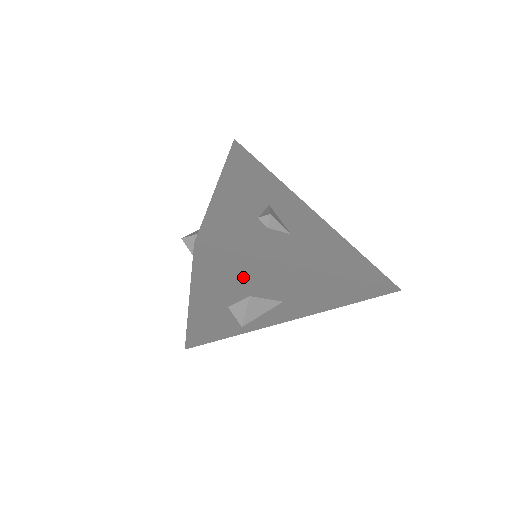
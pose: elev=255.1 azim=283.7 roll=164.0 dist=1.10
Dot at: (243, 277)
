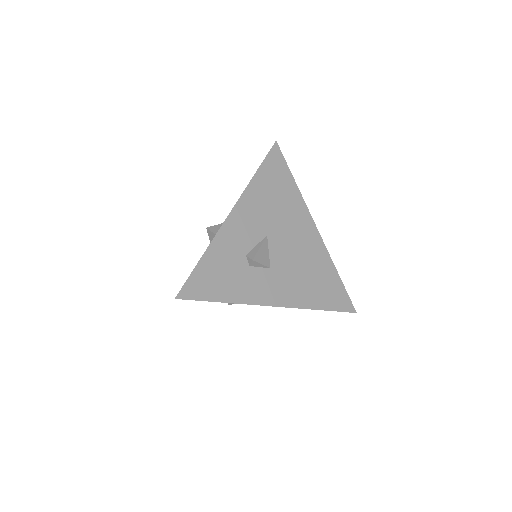
Dot at: occluded
